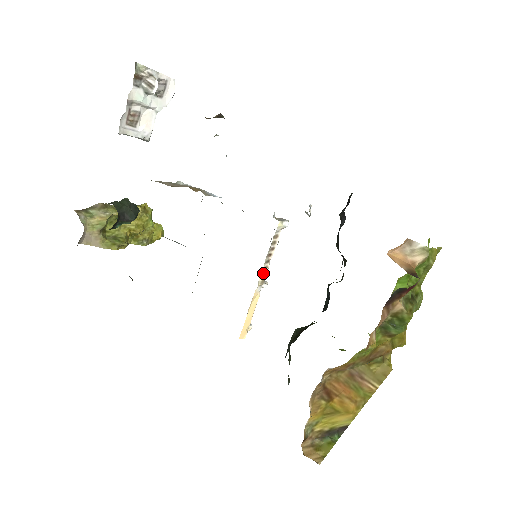
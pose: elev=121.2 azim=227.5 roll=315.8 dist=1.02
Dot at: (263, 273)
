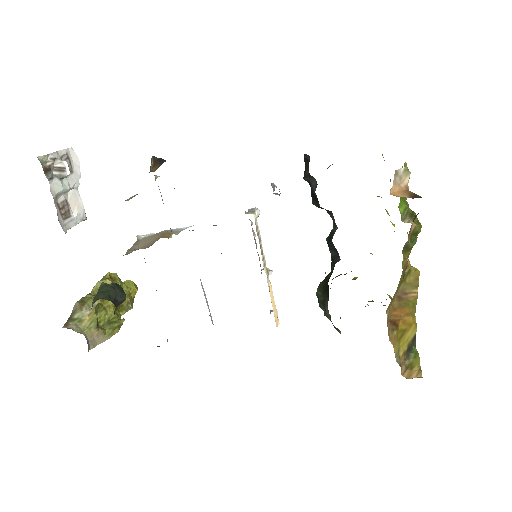
Dot at: (264, 264)
